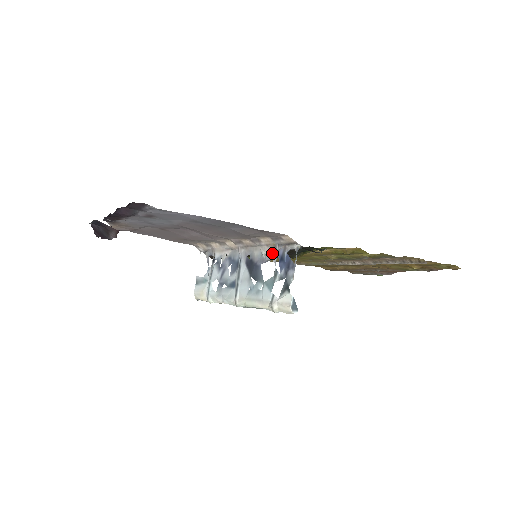
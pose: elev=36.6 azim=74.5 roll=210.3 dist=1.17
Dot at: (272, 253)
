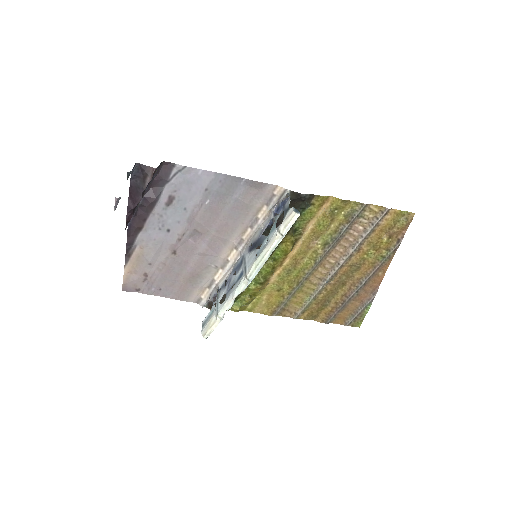
Dot at: (269, 217)
